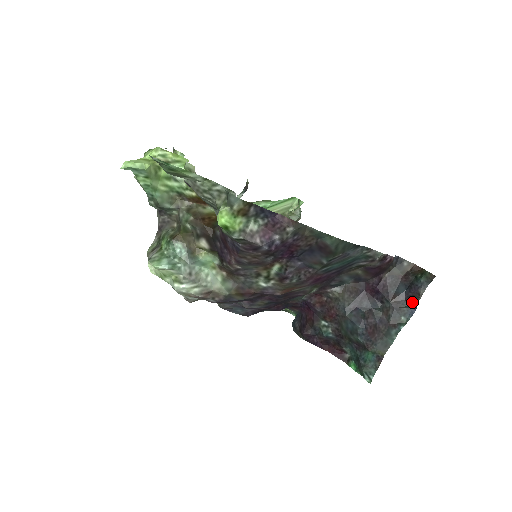
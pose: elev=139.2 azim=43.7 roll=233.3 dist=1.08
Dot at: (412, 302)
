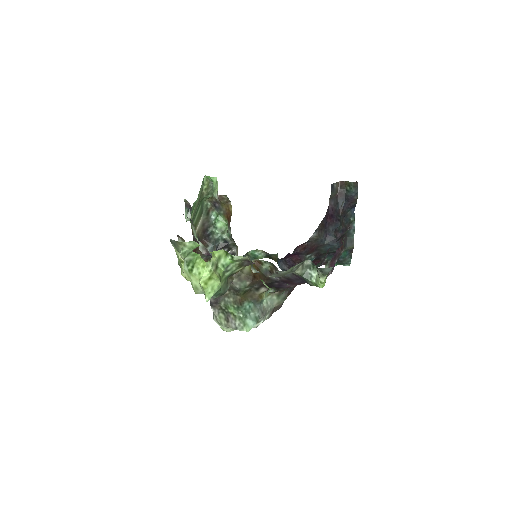
Dot at: (352, 206)
